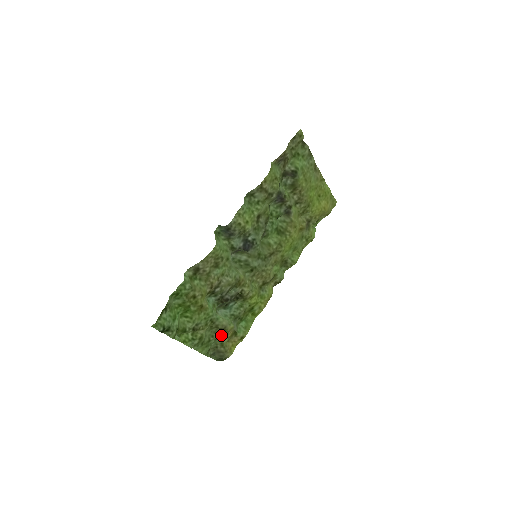
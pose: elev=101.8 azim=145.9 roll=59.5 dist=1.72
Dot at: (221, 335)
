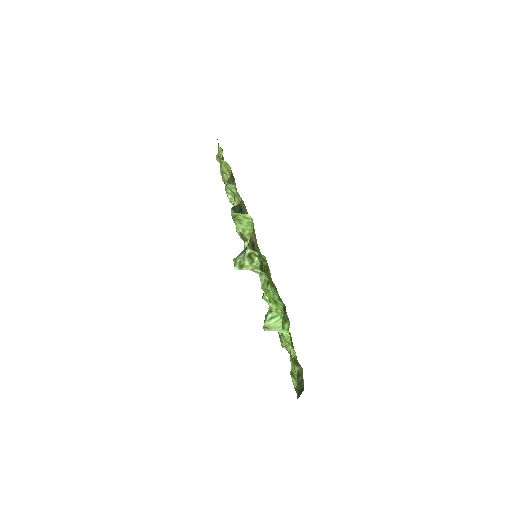
Dot at: occluded
